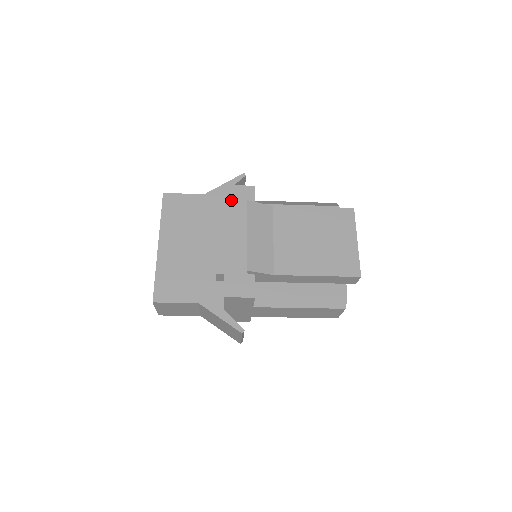
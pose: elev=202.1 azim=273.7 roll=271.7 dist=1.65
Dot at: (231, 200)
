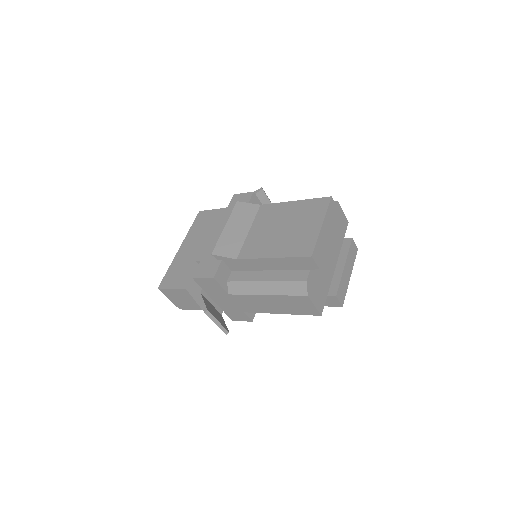
Dot at: (231, 205)
